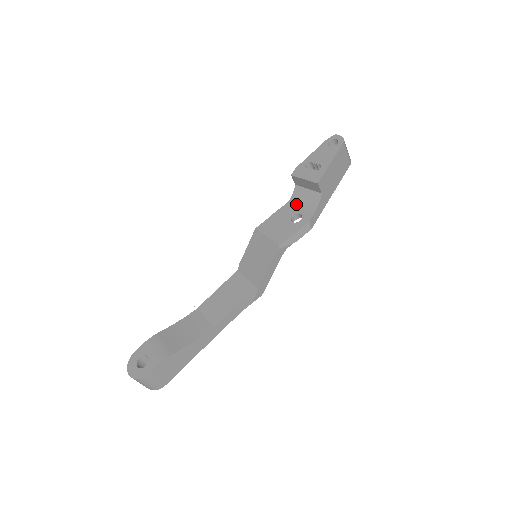
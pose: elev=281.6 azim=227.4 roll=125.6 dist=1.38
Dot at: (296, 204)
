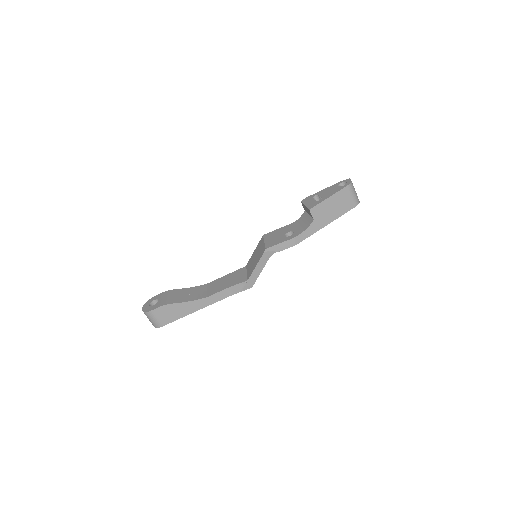
Dot at: (297, 224)
